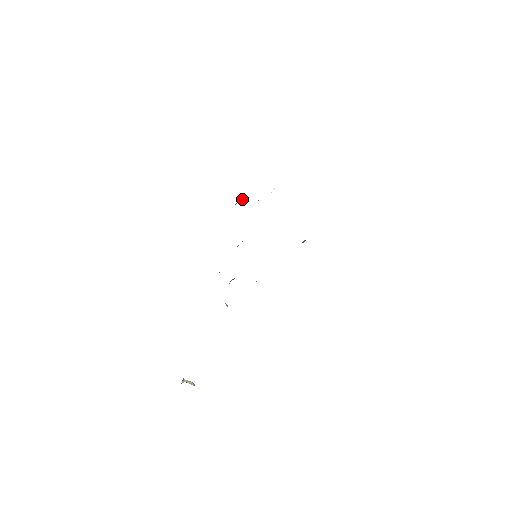
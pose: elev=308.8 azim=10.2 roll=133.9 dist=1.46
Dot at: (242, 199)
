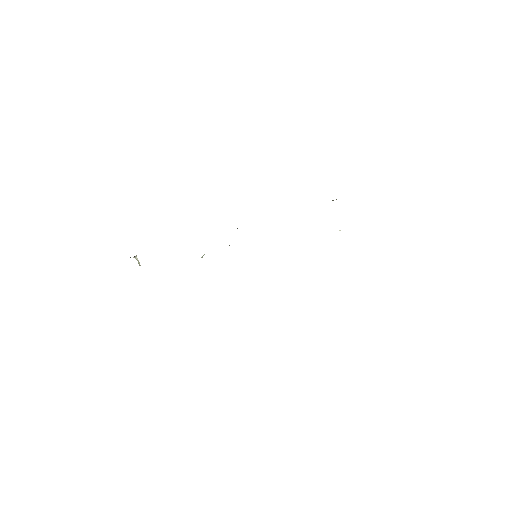
Dot at: (332, 200)
